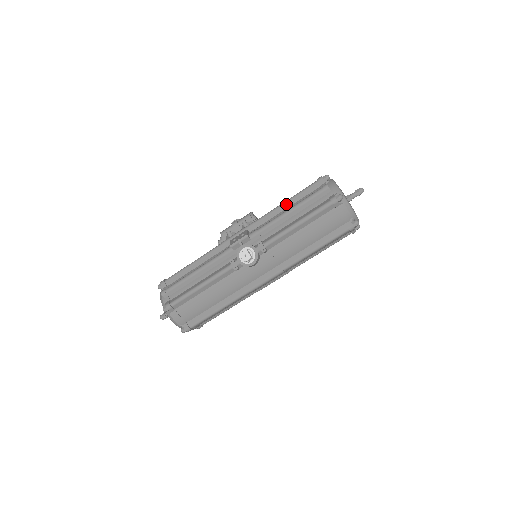
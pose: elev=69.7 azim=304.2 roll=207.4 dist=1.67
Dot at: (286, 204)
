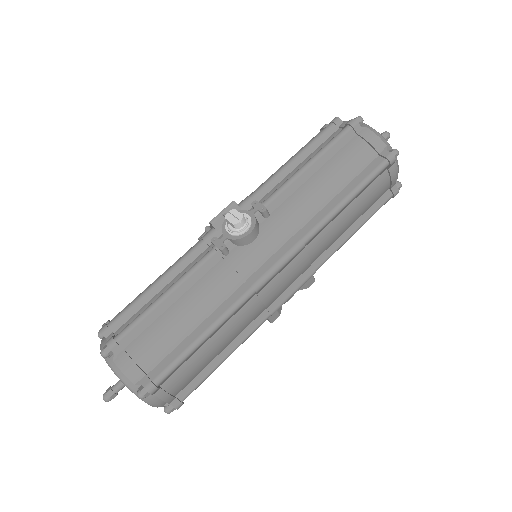
Dot at: occluded
